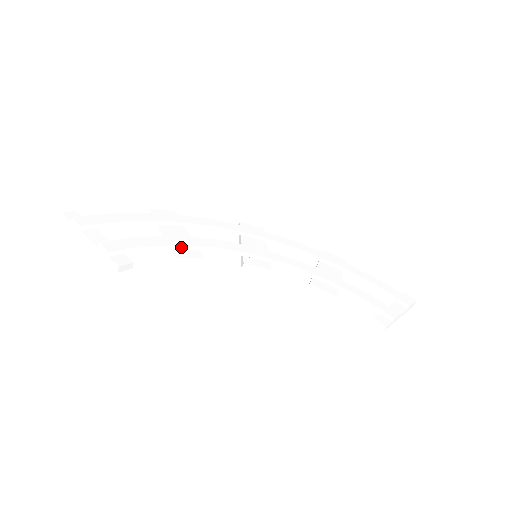
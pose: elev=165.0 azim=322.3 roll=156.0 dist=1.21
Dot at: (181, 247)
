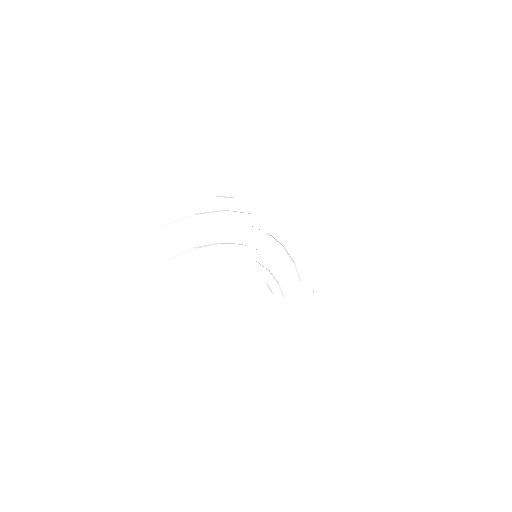
Dot at: (216, 255)
